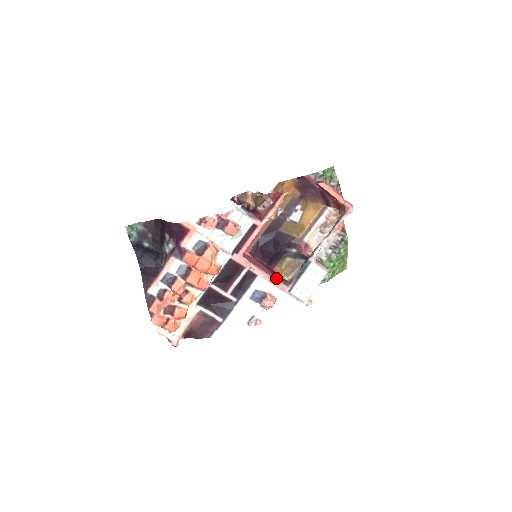
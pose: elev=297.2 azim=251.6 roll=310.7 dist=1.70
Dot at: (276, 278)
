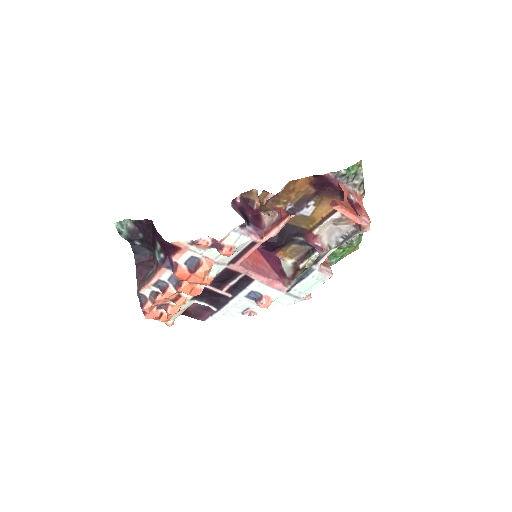
Dot at: (275, 279)
